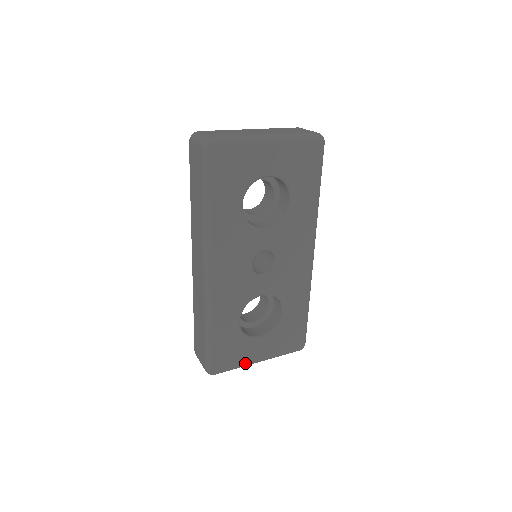
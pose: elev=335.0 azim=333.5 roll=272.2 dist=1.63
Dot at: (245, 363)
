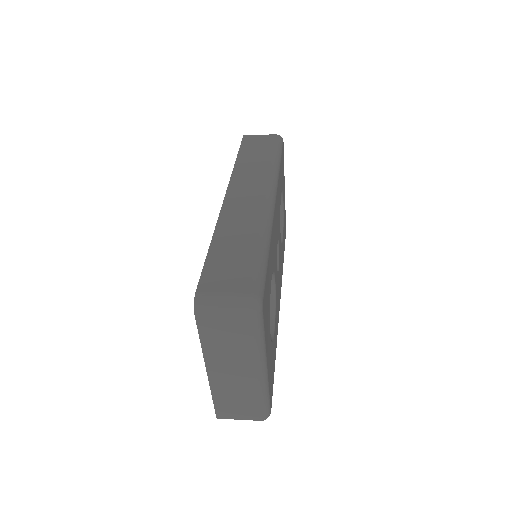
Dot at: (265, 346)
